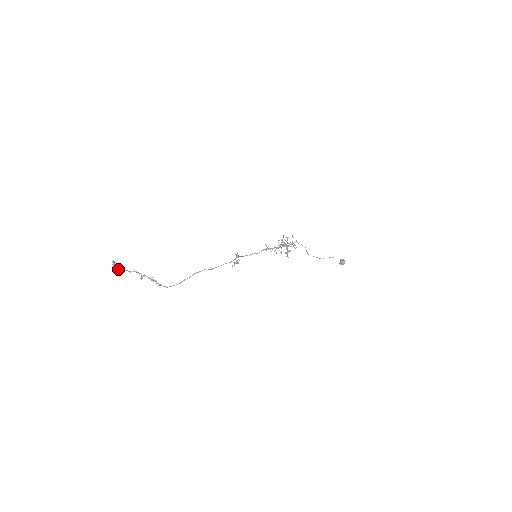
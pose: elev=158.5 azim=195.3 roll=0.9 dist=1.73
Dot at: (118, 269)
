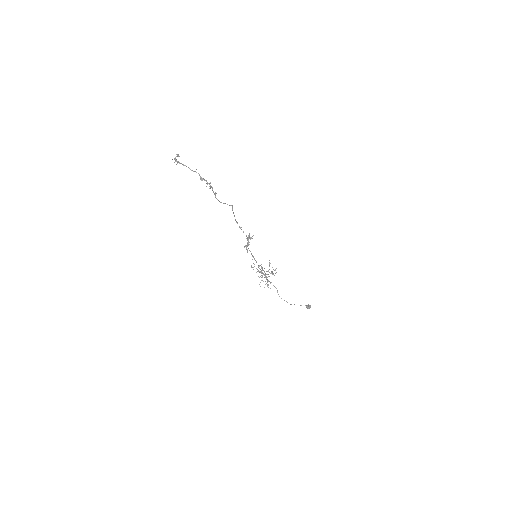
Dot at: (180, 163)
